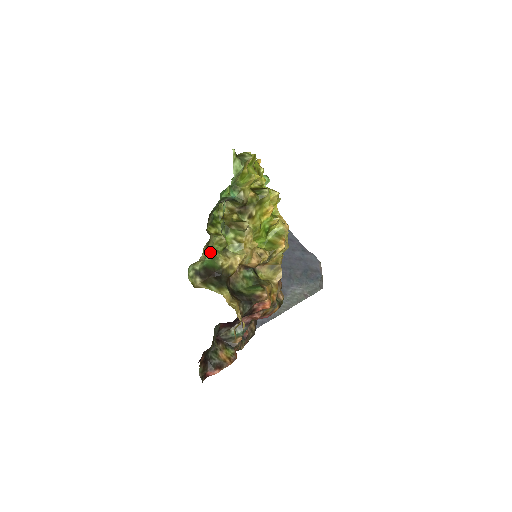
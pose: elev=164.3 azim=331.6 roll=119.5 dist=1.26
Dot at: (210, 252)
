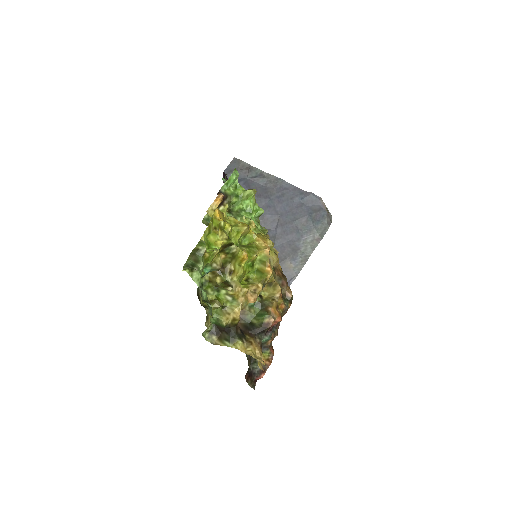
Dot at: occluded
